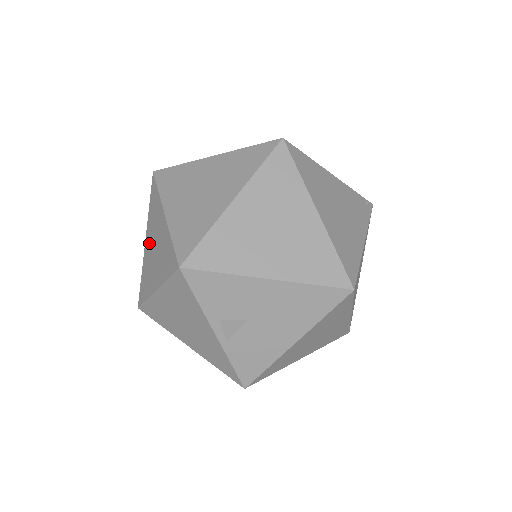
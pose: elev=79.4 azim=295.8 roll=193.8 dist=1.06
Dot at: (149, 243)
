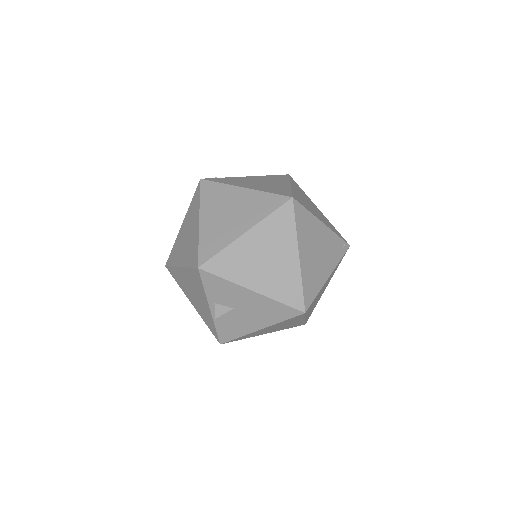
Dot at: (184, 229)
